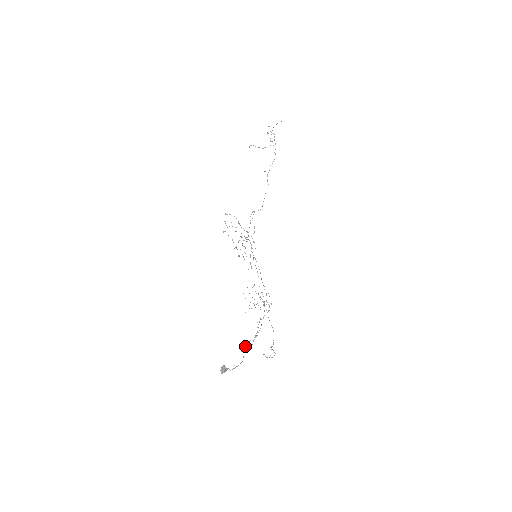
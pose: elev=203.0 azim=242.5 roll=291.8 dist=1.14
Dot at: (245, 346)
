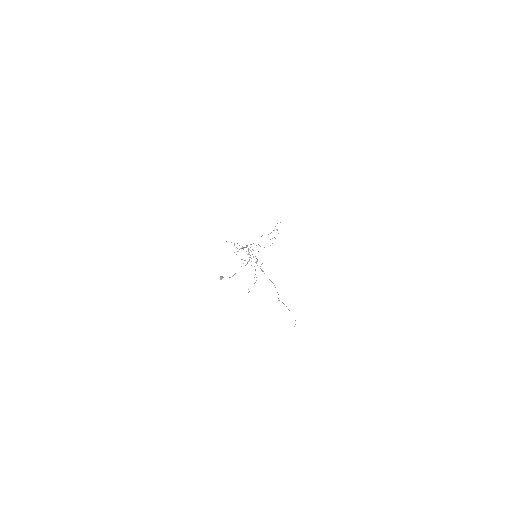
Dot at: occluded
